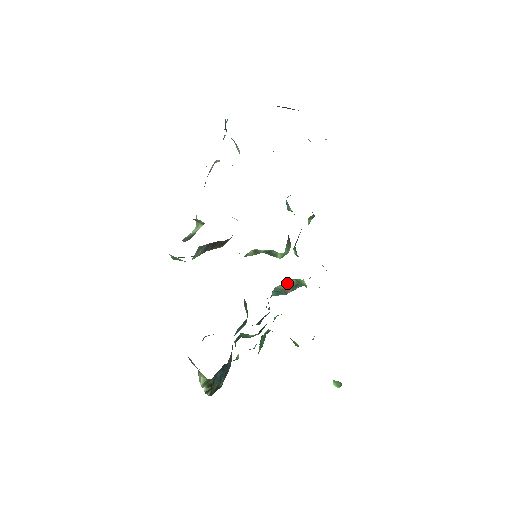
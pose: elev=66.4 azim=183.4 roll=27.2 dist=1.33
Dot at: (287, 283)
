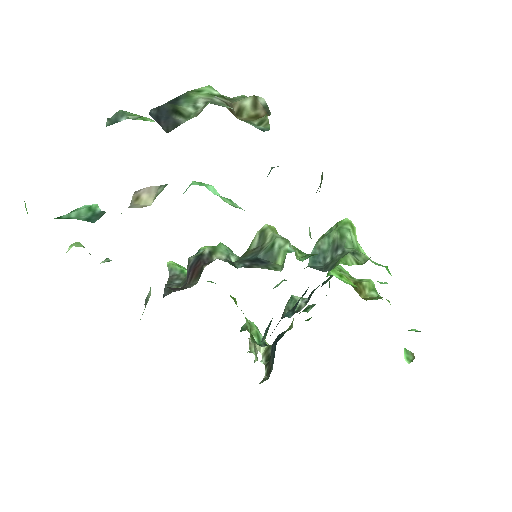
Dot at: (329, 237)
